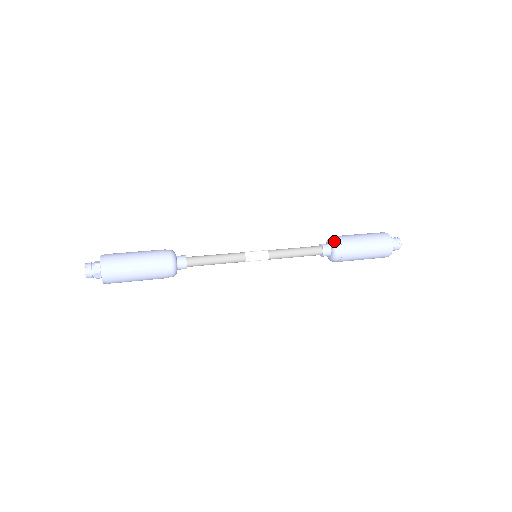
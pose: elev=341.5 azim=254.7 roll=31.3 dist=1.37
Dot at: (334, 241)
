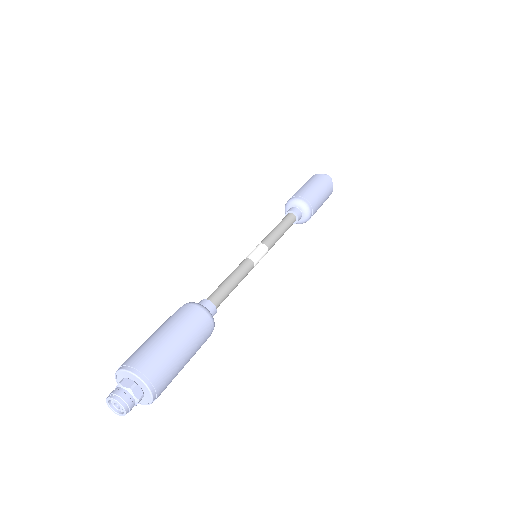
Dot at: (291, 200)
